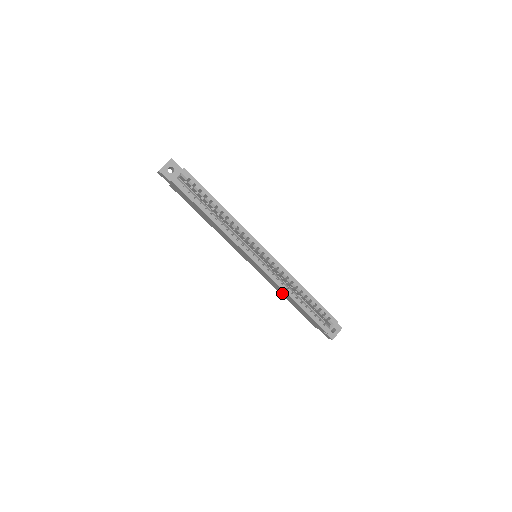
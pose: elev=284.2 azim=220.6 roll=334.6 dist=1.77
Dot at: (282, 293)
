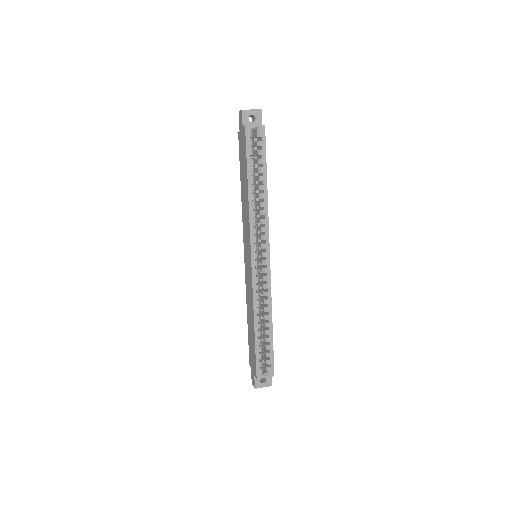
Dot at: (249, 308)
